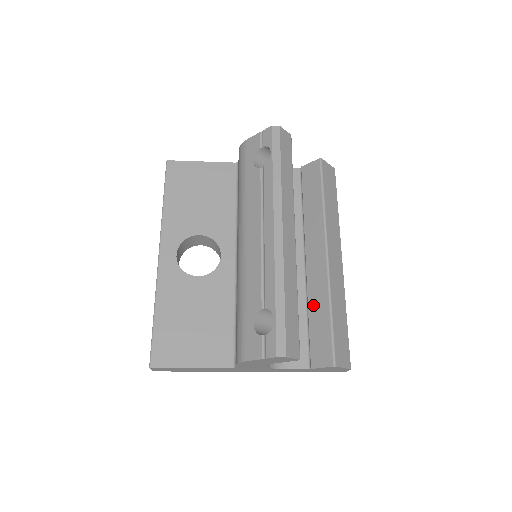
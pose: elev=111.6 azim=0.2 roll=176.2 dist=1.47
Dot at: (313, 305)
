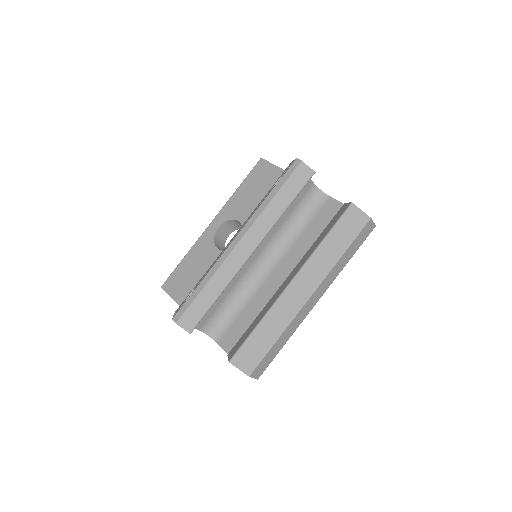
Dot at: (260, 314)
